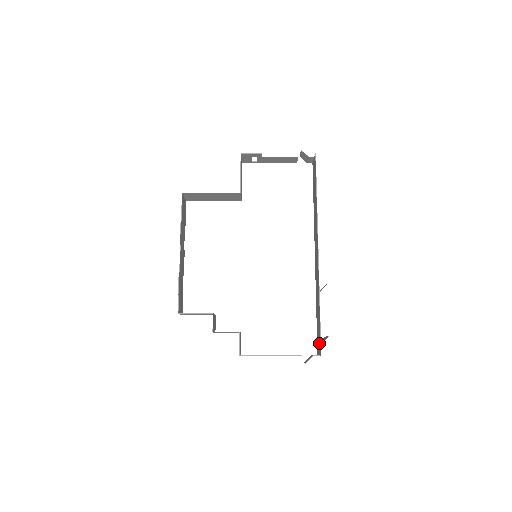
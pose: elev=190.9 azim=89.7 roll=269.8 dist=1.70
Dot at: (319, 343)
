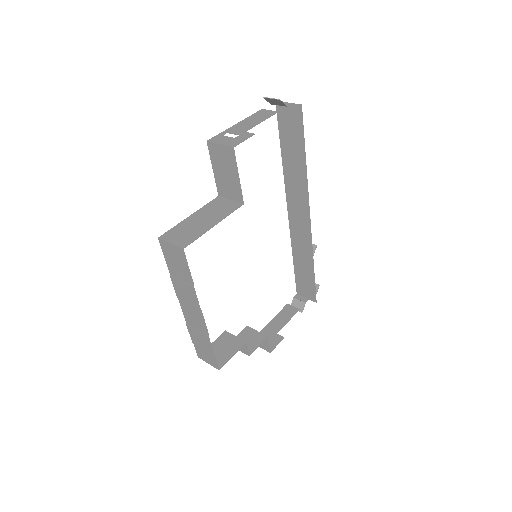
Dot at: (310, 292)
